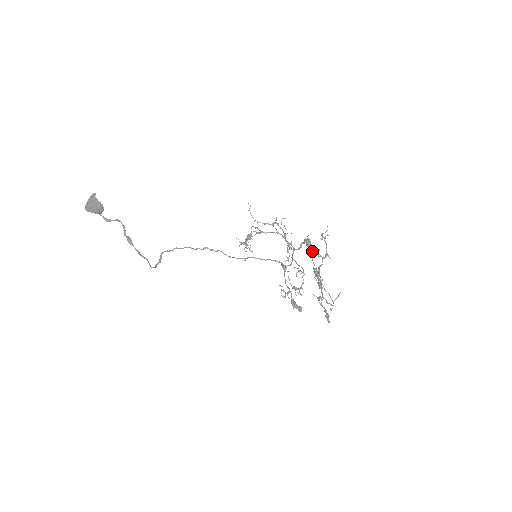
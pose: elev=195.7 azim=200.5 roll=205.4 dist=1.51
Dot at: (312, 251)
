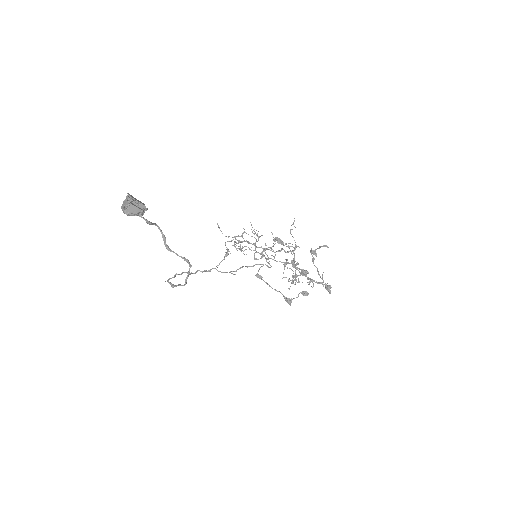
Dot at: occluded
